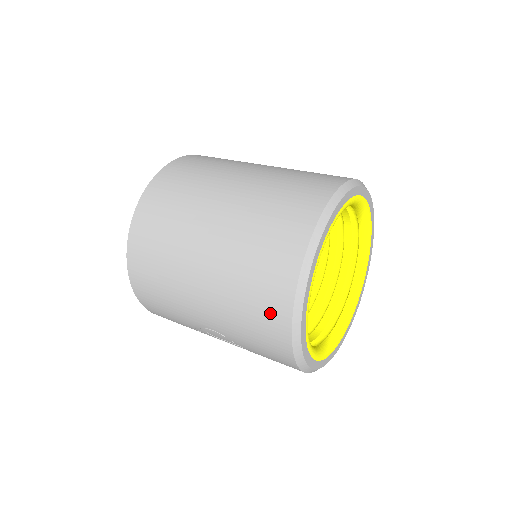
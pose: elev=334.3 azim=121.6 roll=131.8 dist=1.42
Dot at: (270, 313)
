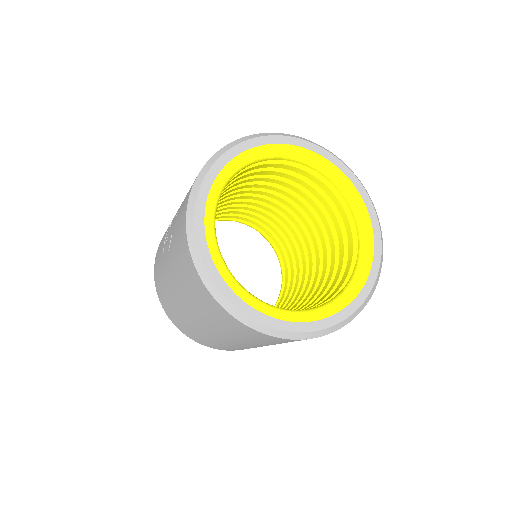
Dot at: occluded
